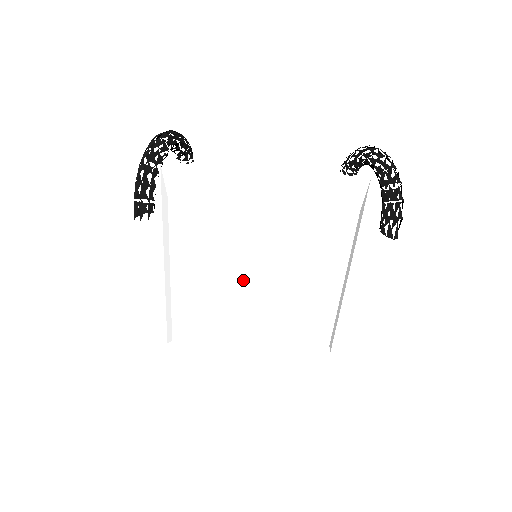
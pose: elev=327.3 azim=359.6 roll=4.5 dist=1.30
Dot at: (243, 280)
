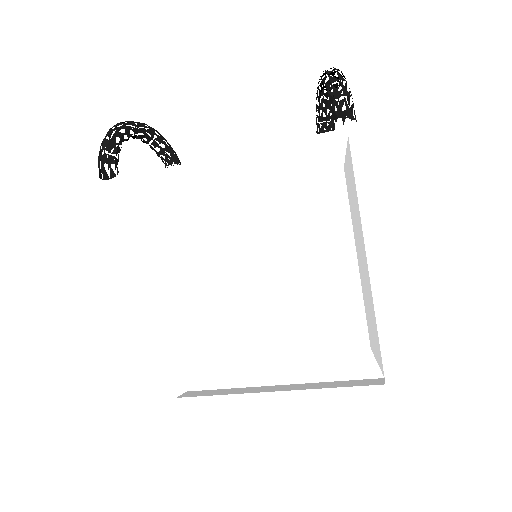
Dot at: (235, 270)
